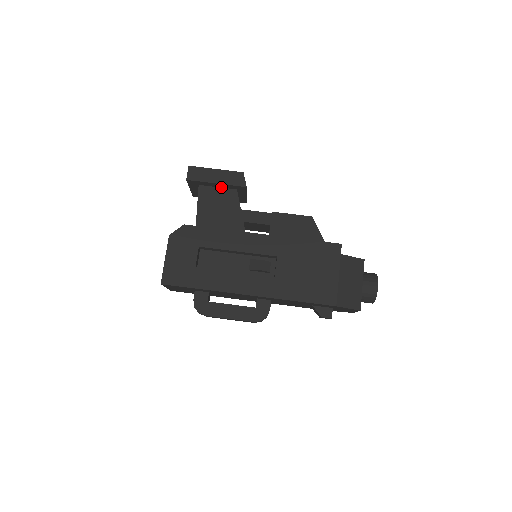
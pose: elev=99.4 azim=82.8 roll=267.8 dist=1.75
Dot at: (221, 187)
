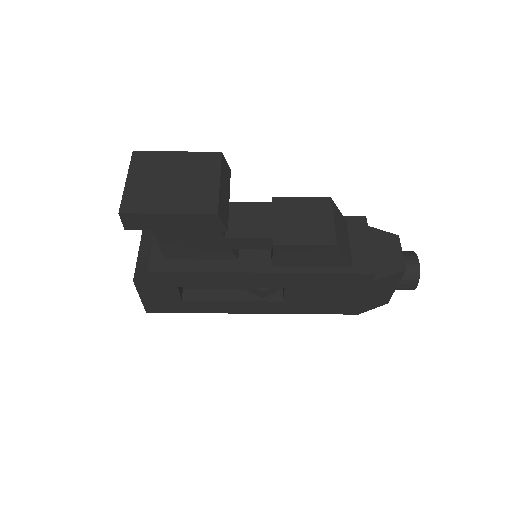
Dot at: occluded
